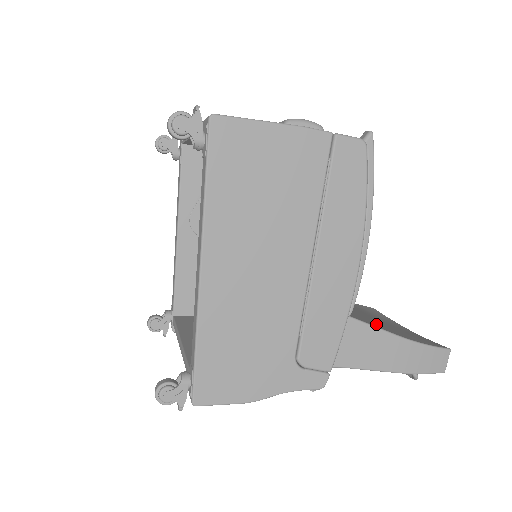
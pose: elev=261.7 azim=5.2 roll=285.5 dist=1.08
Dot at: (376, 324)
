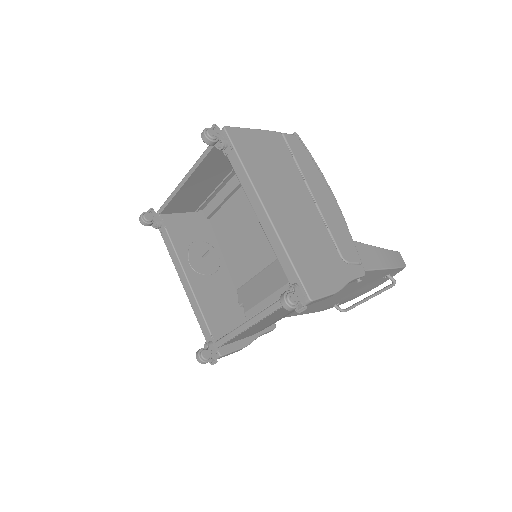
Dot at: occluded
